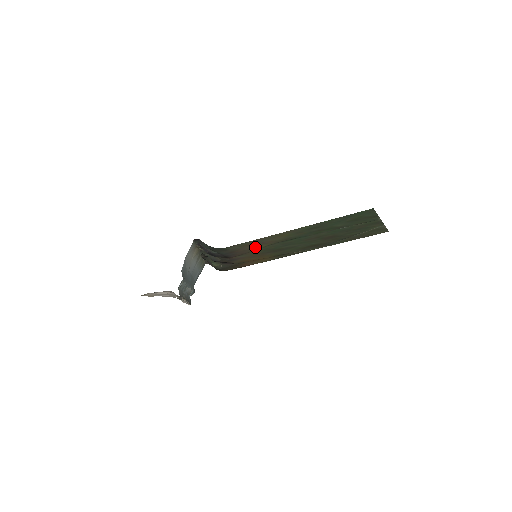
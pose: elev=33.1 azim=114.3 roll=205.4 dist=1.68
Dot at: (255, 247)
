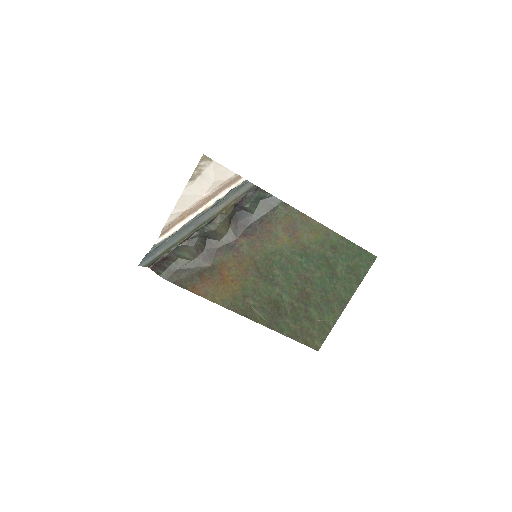
Dot at: (279, 236)
